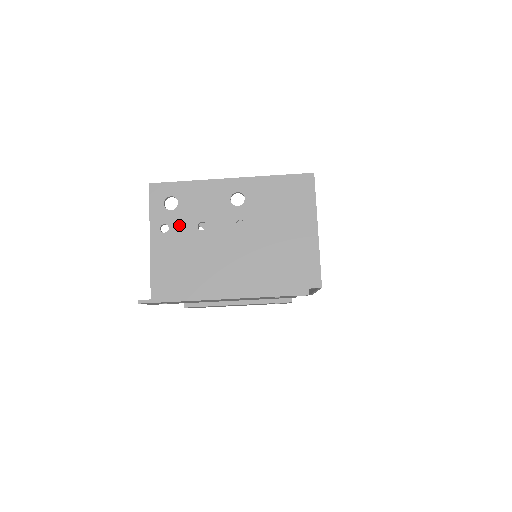
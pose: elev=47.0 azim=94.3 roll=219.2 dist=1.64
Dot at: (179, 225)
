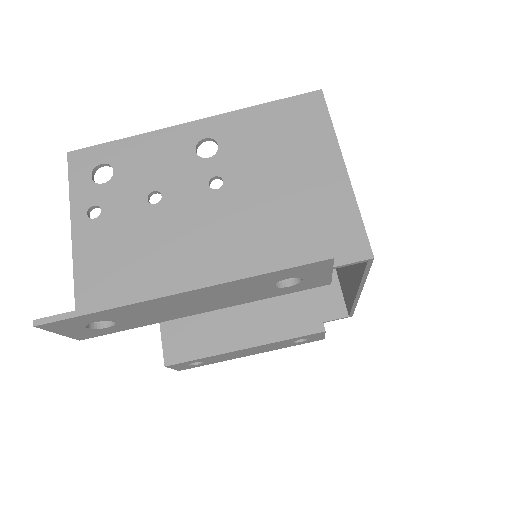
Dot at: (117, 203)
